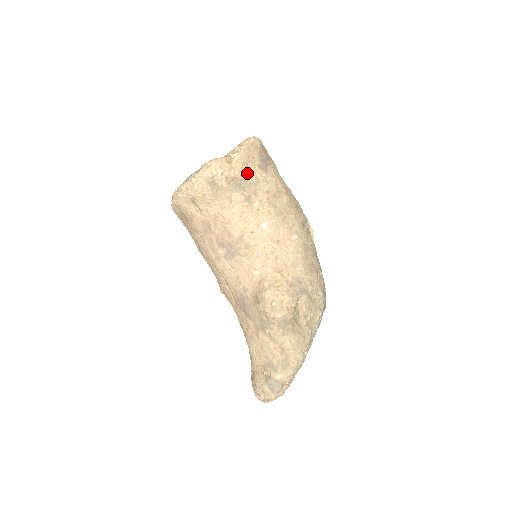
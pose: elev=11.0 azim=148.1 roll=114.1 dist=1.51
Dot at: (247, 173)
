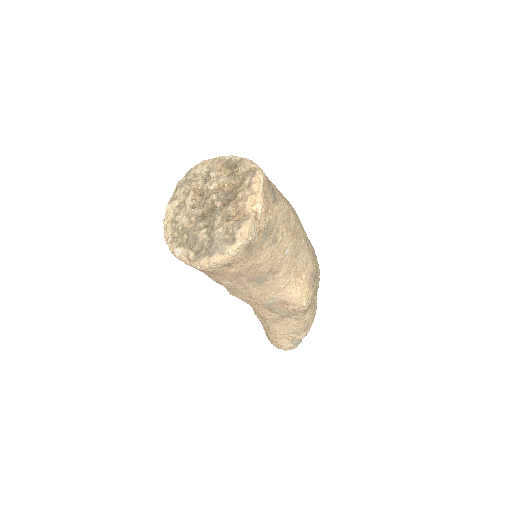
Dot at: (269, 217)
